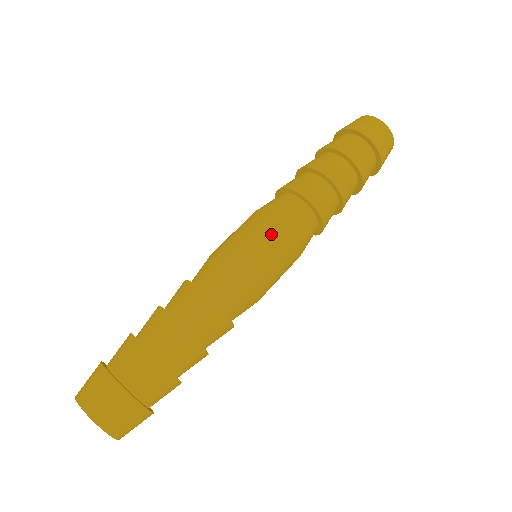
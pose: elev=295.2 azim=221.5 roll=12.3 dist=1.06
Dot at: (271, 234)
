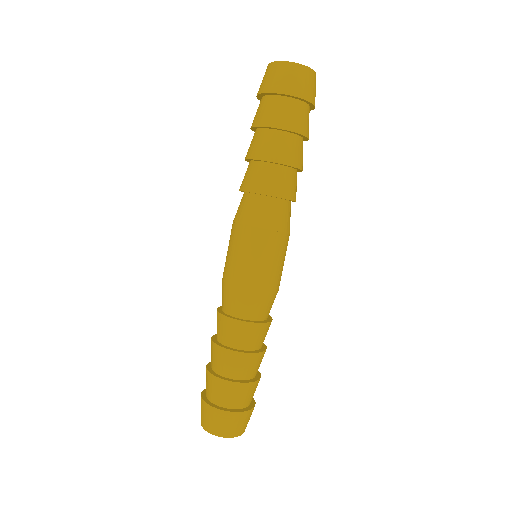
Dot at: (242, 242)
